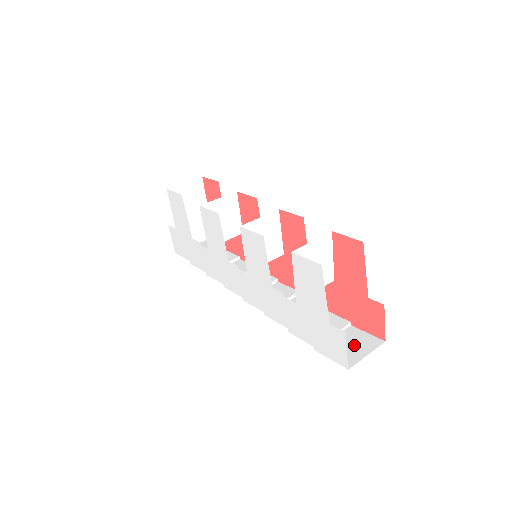
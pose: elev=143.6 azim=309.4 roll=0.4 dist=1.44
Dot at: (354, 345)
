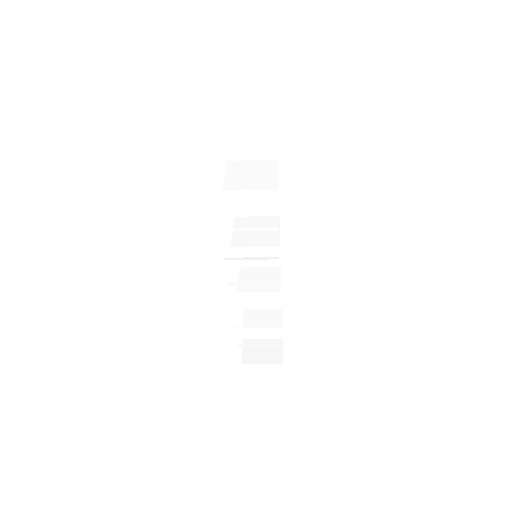
Dot at: occluded
